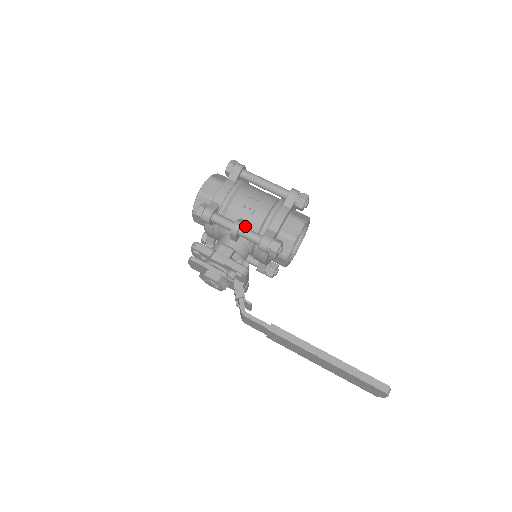
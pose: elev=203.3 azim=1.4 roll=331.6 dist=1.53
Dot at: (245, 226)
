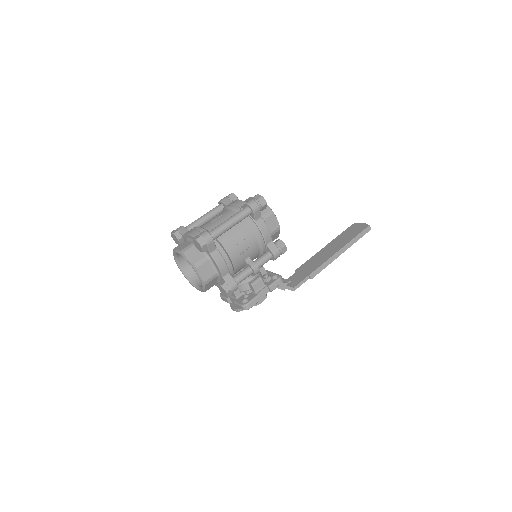
Dot at: occluded
